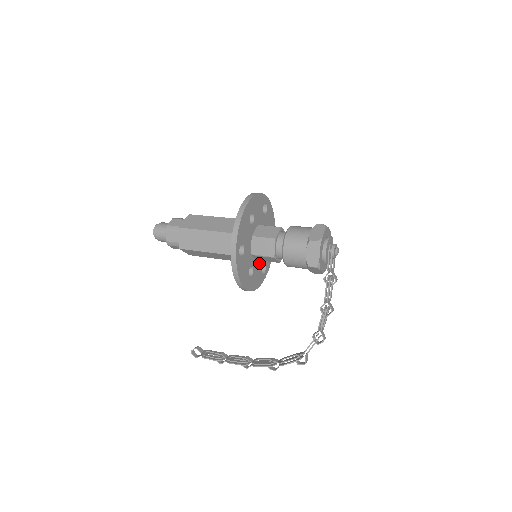
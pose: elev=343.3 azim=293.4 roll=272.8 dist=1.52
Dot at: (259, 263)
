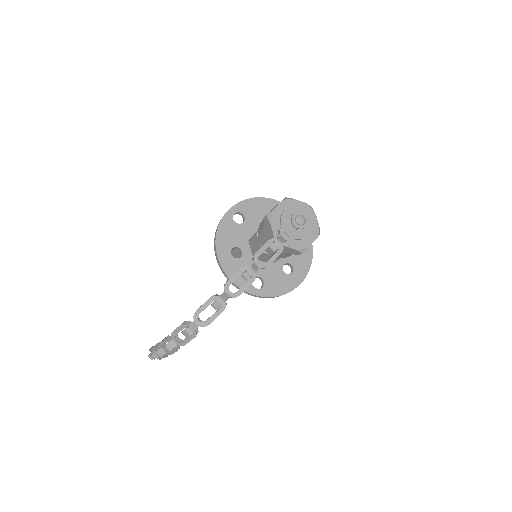
Dot at: occluded
